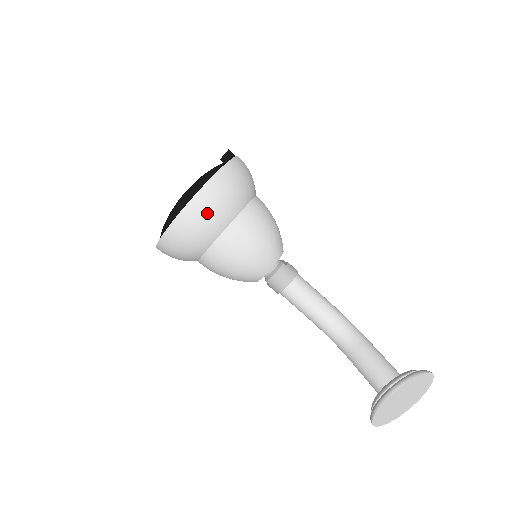
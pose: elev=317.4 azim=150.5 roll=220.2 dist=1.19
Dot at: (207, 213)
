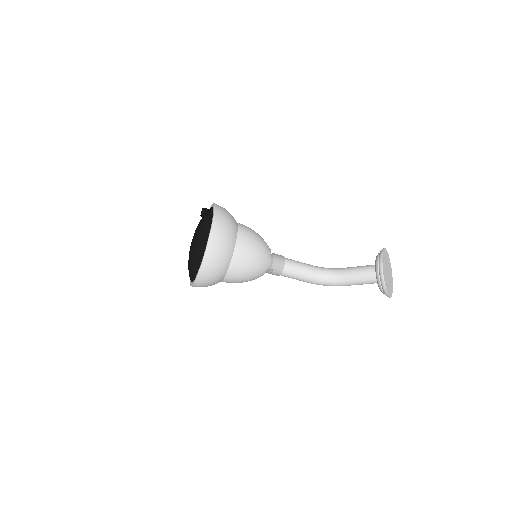
Dot at: (225, 224)
